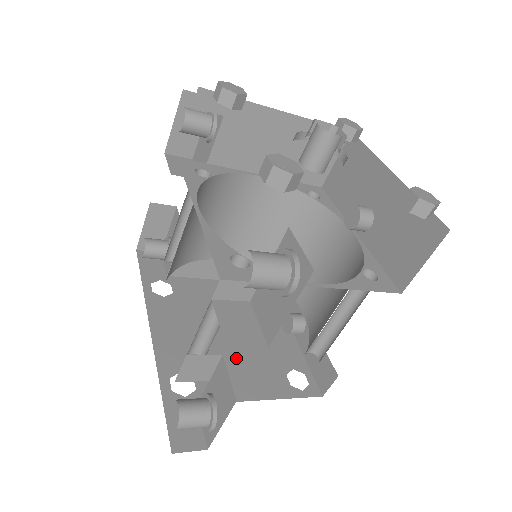
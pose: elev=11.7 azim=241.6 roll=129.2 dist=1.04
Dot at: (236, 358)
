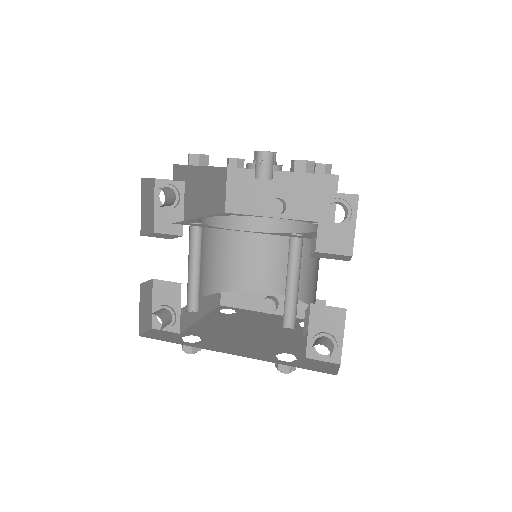
Dot at: (277, 336)
